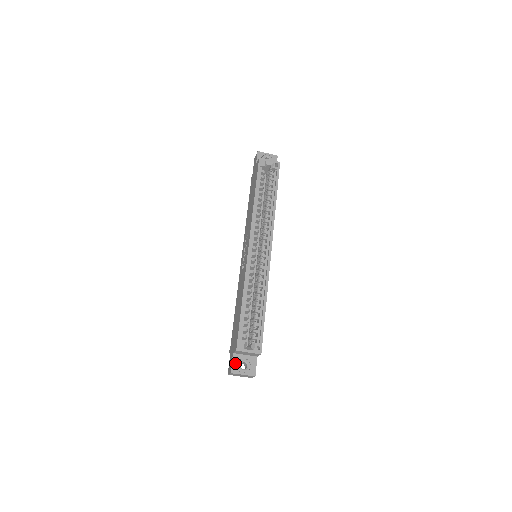
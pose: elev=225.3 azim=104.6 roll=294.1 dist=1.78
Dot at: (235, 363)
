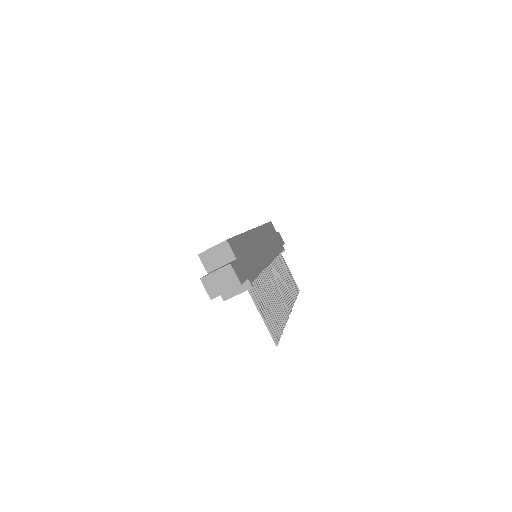
Dot at: occluded
